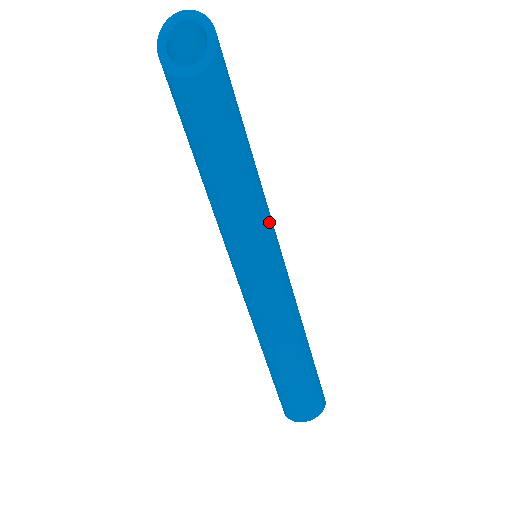
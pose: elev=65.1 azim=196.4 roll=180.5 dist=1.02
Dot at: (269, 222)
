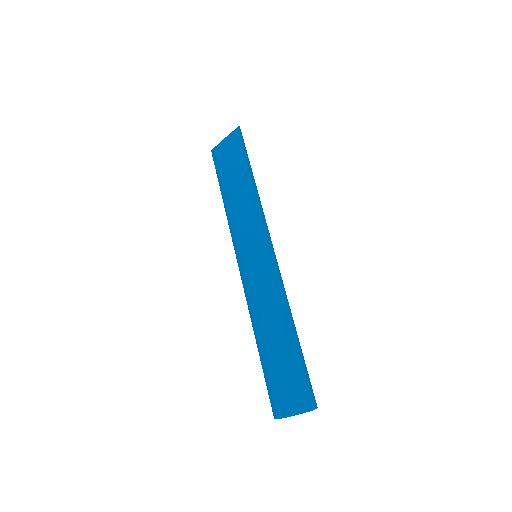
Dot at: (256, 223)
